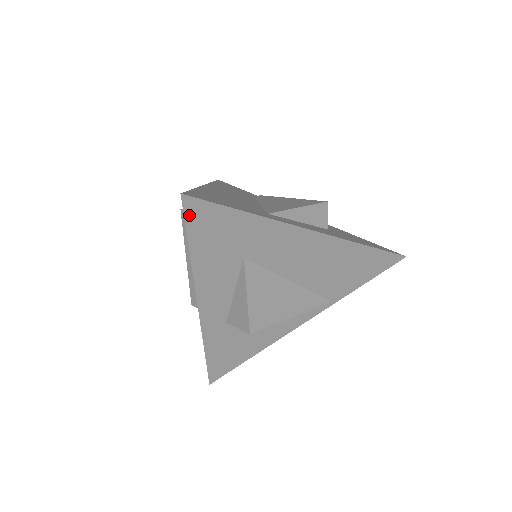
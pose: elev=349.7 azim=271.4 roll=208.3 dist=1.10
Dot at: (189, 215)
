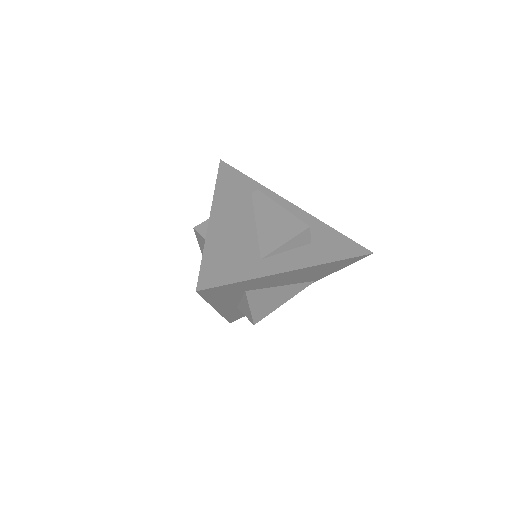
Dot at: (203, 294)
